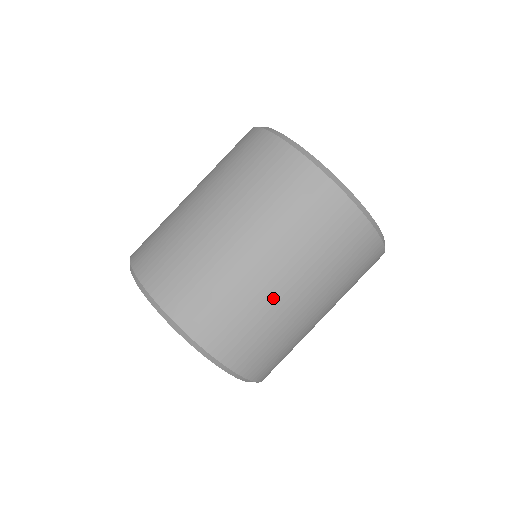
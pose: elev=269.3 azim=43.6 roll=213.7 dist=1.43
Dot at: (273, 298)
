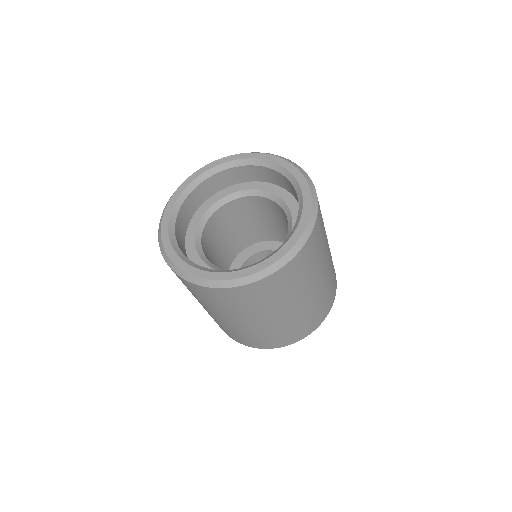
Dot at: (309, 304)
